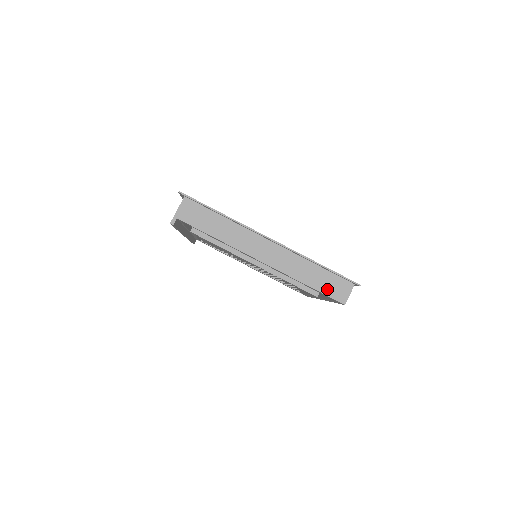
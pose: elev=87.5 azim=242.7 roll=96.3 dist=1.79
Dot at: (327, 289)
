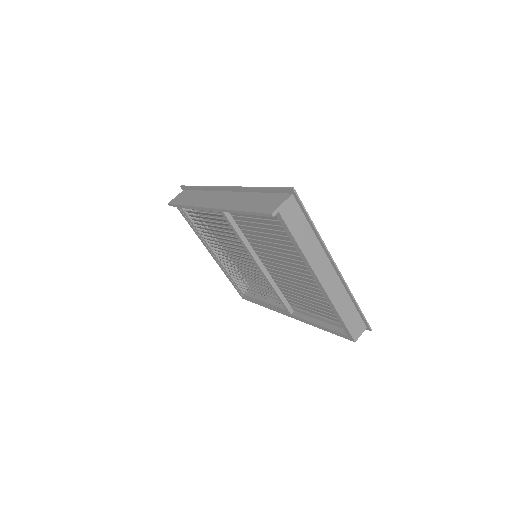
Dot at: (351, 325)
